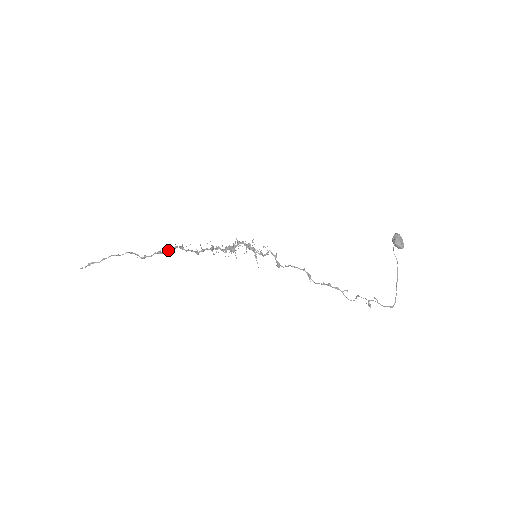
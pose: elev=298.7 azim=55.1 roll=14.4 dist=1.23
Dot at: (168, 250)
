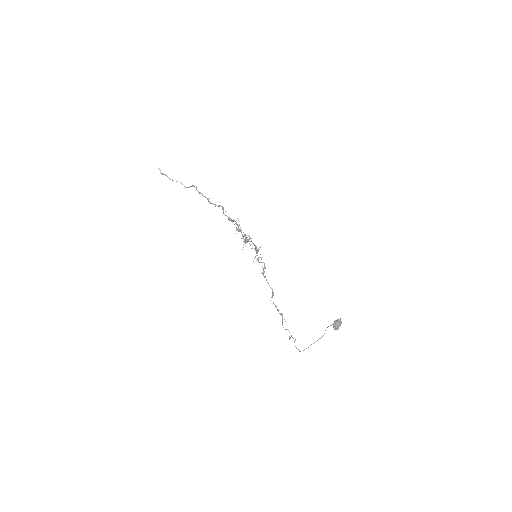
Dot at: (214, 204)
